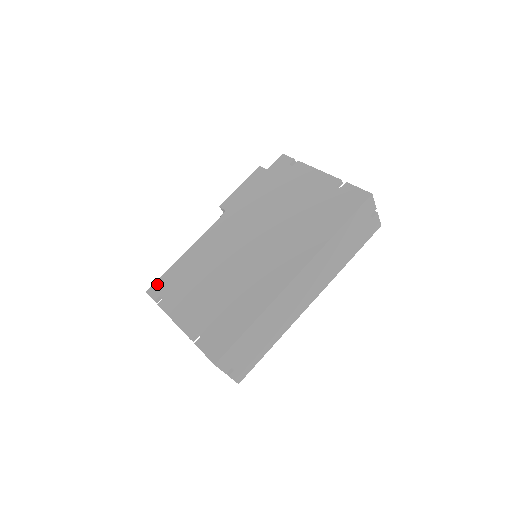
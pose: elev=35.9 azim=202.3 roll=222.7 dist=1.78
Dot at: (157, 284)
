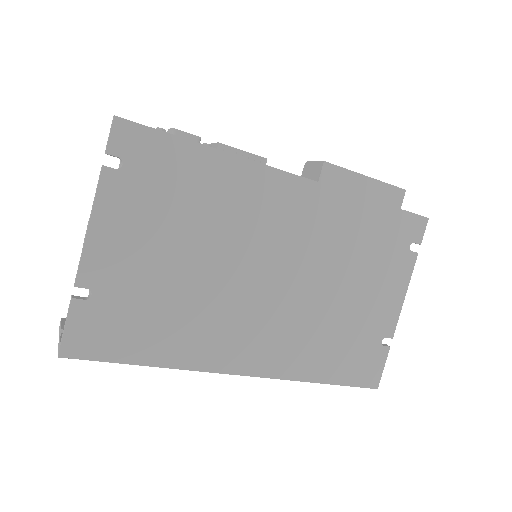
Dot at: (141, 133)
